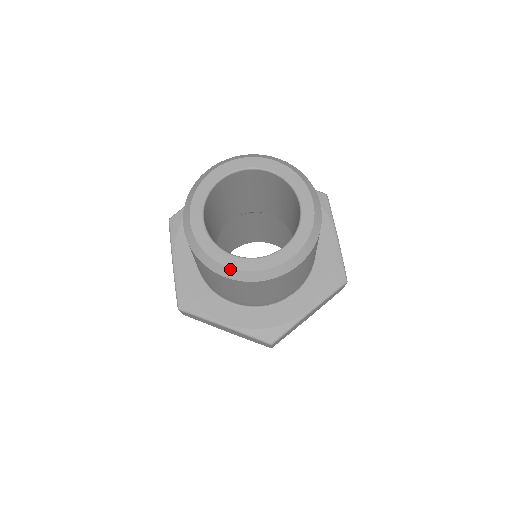
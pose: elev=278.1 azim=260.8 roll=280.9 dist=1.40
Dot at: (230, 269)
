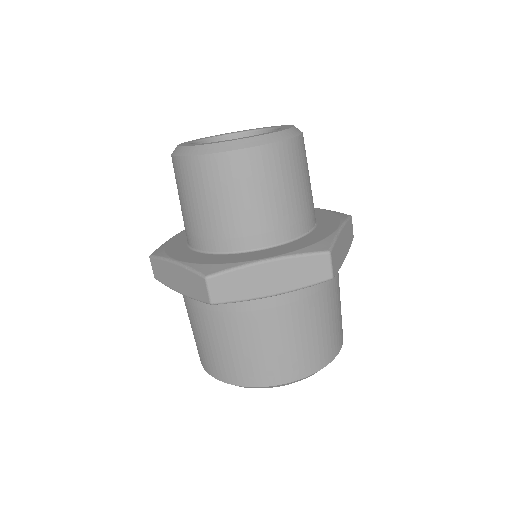
Dot at: (245, 139)
